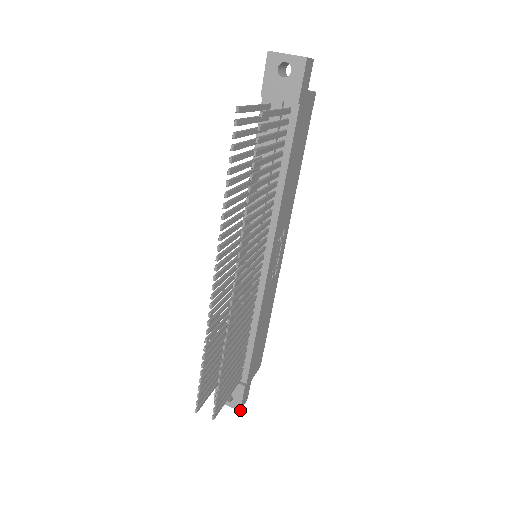
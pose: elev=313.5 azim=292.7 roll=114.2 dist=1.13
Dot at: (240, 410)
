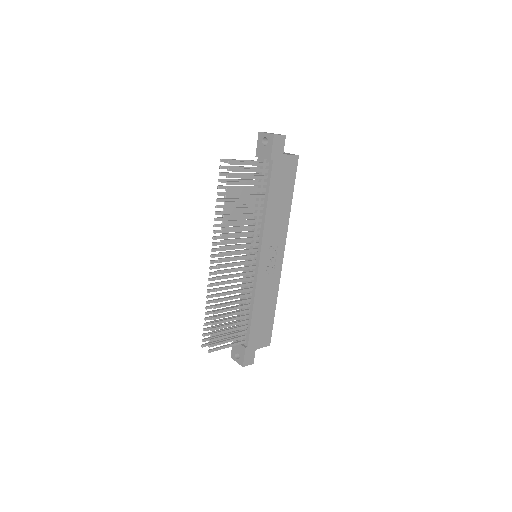
Dot at: (243, 366)
